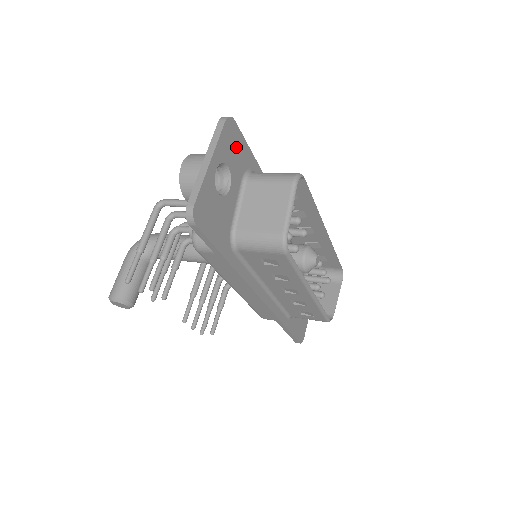
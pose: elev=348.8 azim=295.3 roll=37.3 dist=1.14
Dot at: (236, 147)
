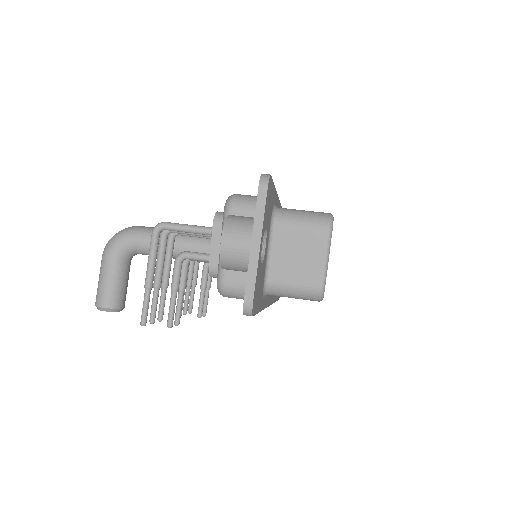
Dot at: (270, 200)
